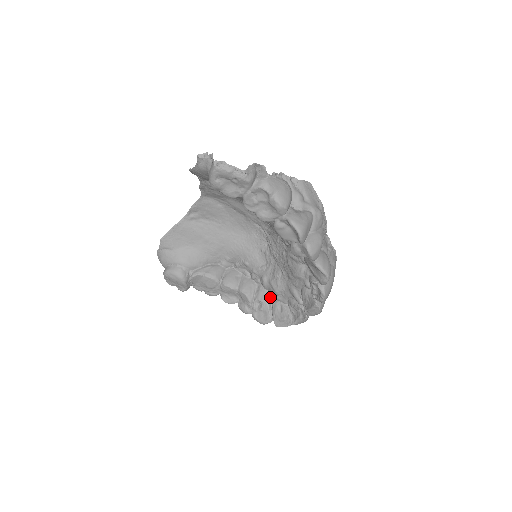
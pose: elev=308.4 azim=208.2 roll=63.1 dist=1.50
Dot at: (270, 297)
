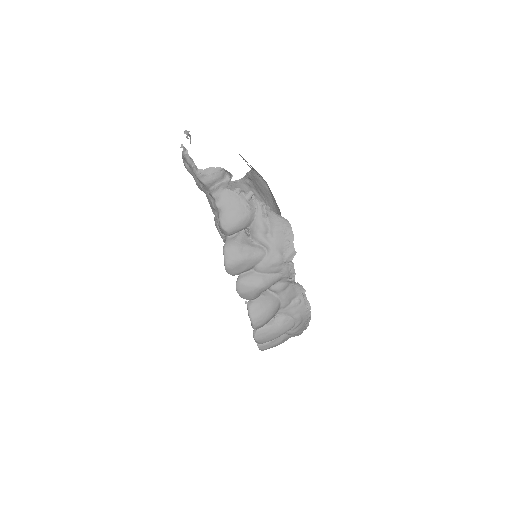
Dot at: occluded
